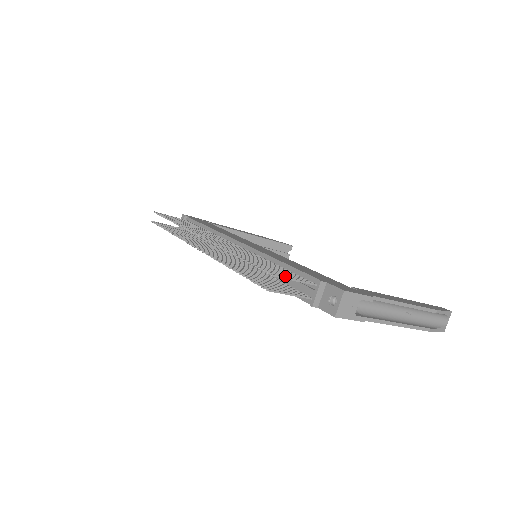
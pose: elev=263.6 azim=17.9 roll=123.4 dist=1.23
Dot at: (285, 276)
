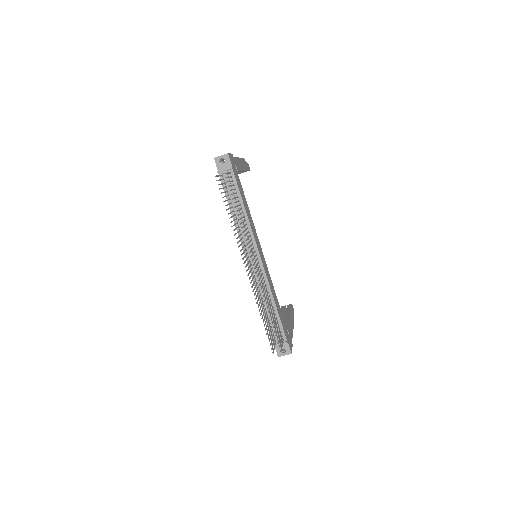
Dot at: occluded
